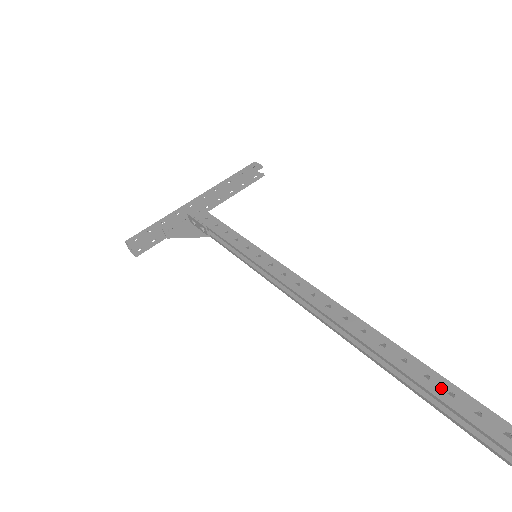
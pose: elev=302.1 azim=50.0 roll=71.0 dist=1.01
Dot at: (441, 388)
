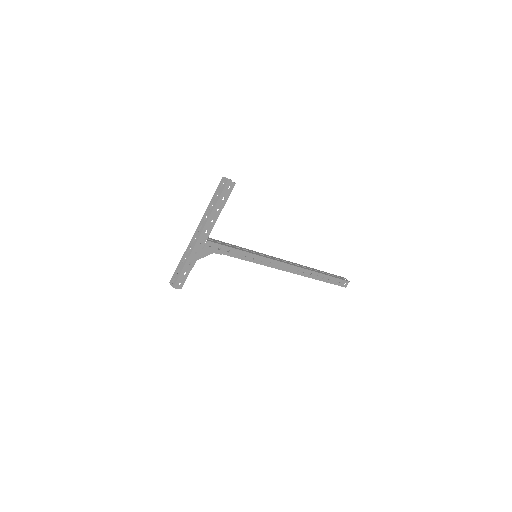
Dot at: (332, 281)
